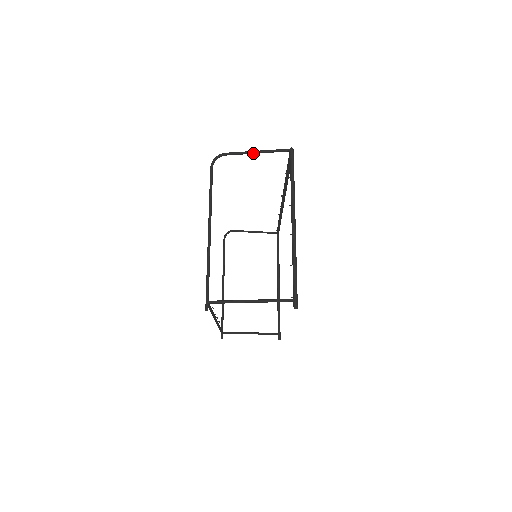
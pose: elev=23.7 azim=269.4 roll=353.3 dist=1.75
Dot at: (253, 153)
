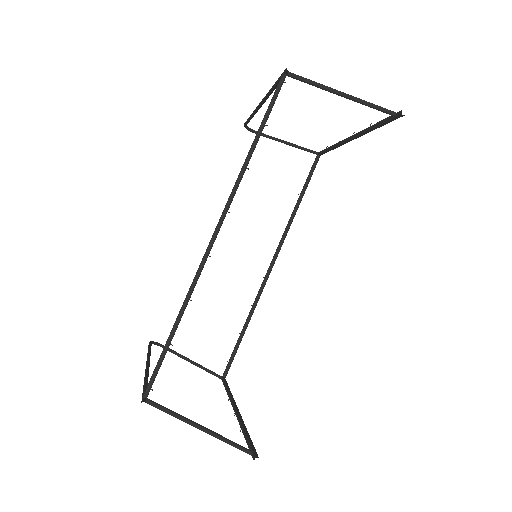
Dot at: (284, 141)
